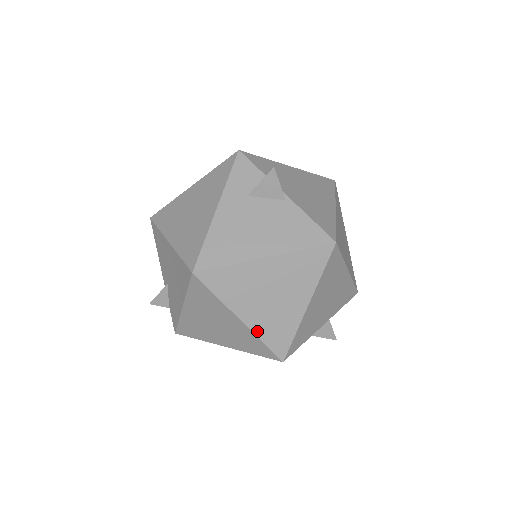
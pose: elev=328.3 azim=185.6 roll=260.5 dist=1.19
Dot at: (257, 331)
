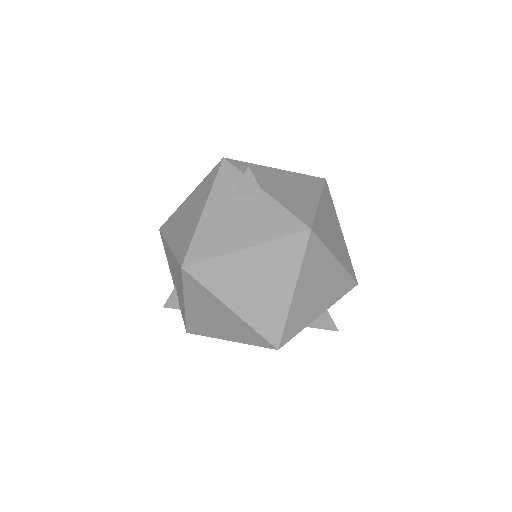
Dot at: (248, 320)
